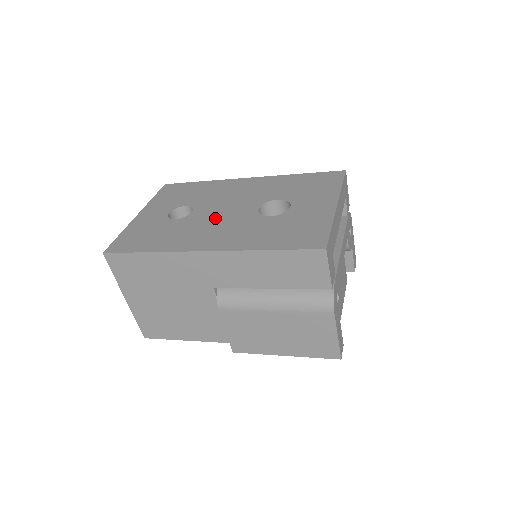
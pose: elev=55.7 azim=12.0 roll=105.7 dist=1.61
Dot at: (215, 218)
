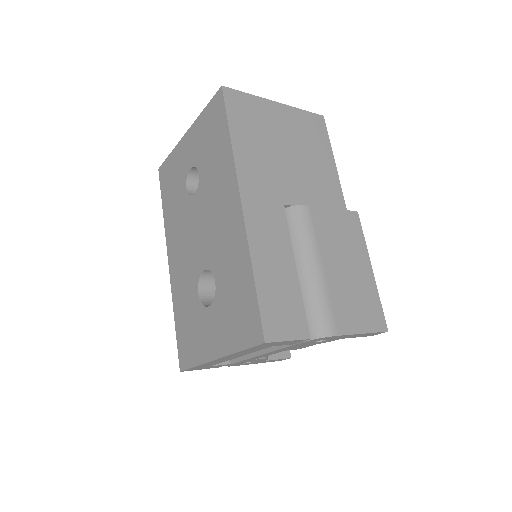
Dot at: (190, 233)
